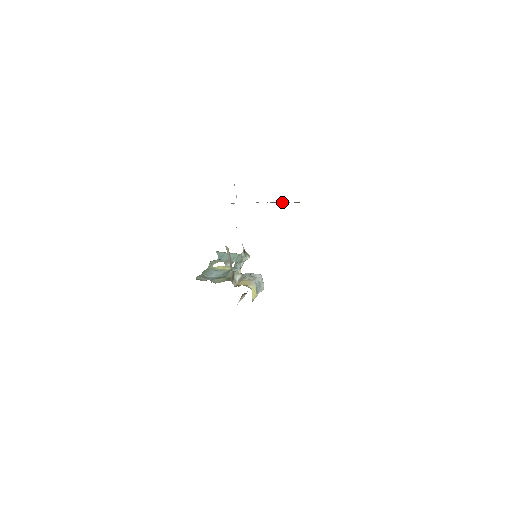
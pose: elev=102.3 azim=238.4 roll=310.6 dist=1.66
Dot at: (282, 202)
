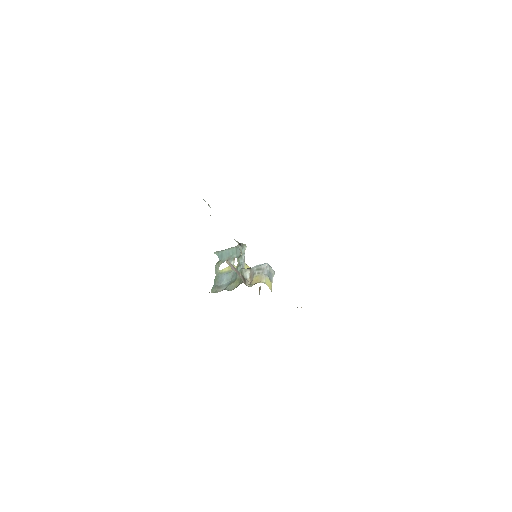
Dot at: occluded
